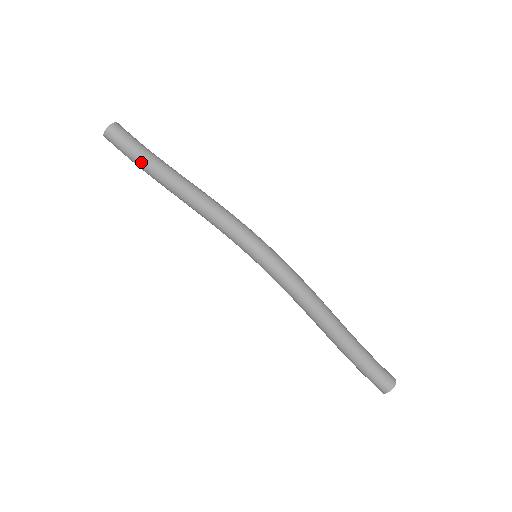
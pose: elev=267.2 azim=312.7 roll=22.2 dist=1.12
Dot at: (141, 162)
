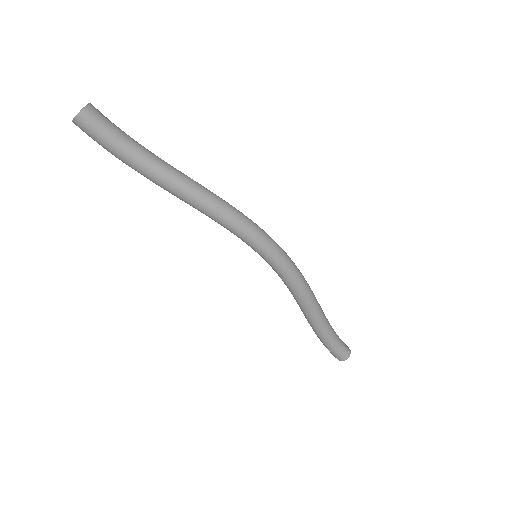
Dot at: (136, 156)
